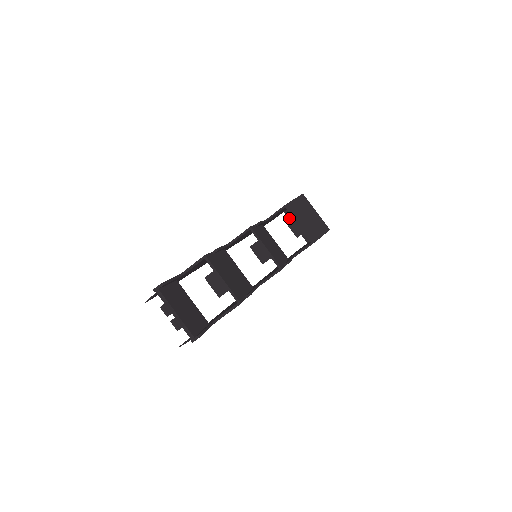
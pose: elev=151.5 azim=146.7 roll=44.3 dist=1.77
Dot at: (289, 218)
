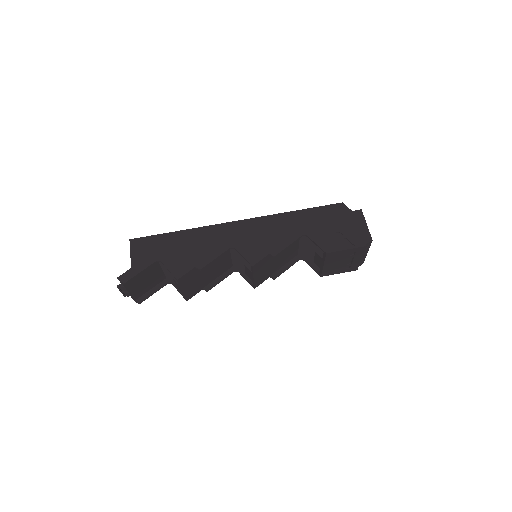
Dot at: occluded
